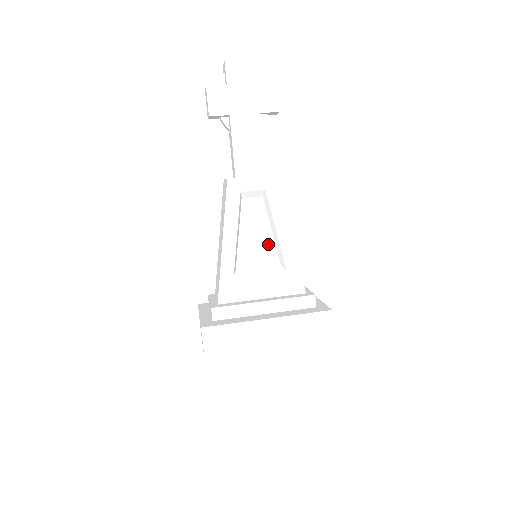
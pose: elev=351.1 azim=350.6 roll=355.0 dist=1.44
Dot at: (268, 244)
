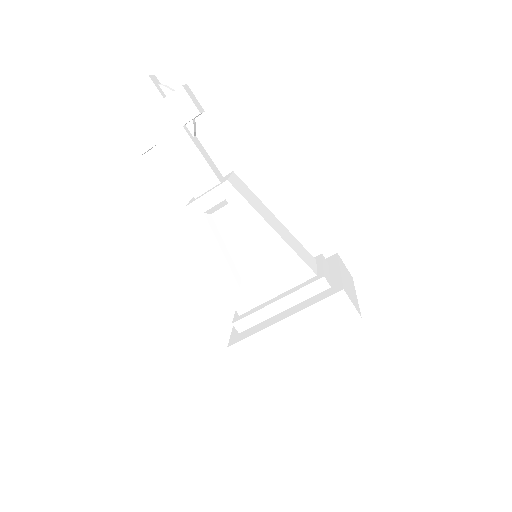
Dot at: (258, 244)
